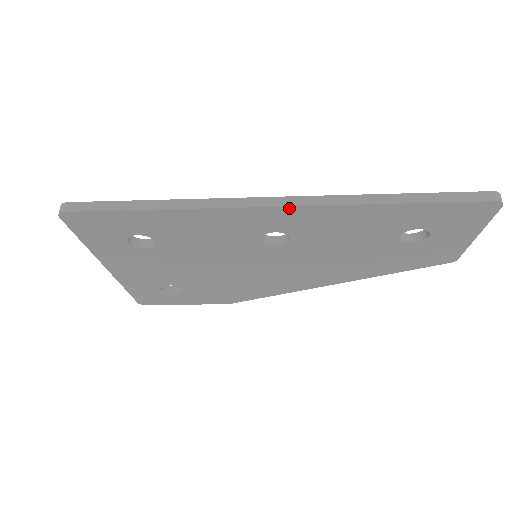
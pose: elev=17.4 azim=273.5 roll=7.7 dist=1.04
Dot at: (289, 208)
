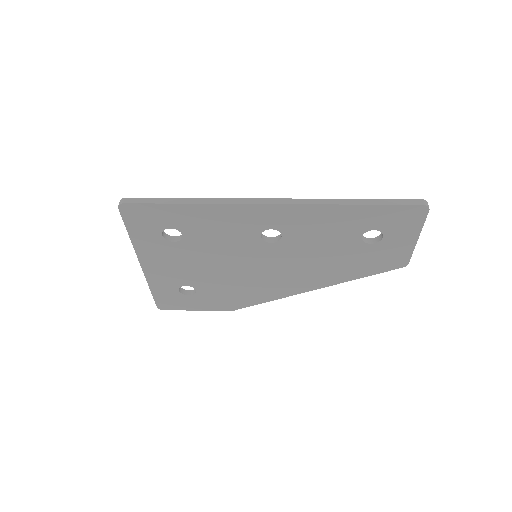
Dot at: (281, 206)
